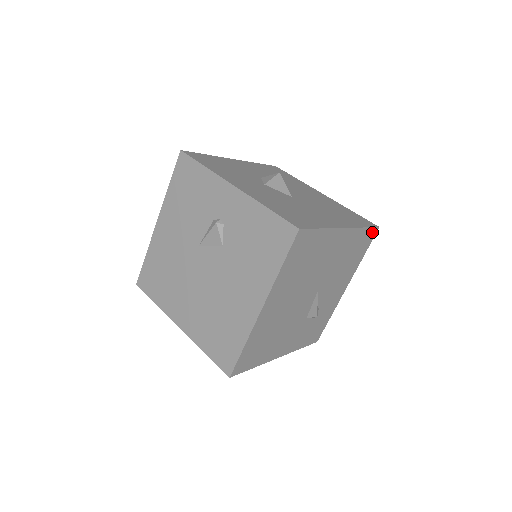
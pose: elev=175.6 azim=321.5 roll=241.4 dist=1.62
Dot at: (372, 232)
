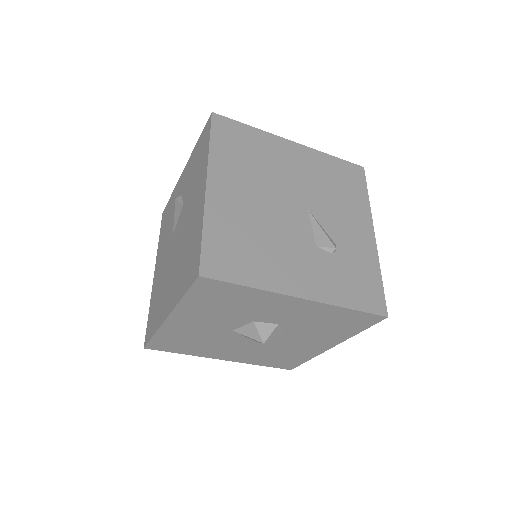
Dot at: (355, 169)
